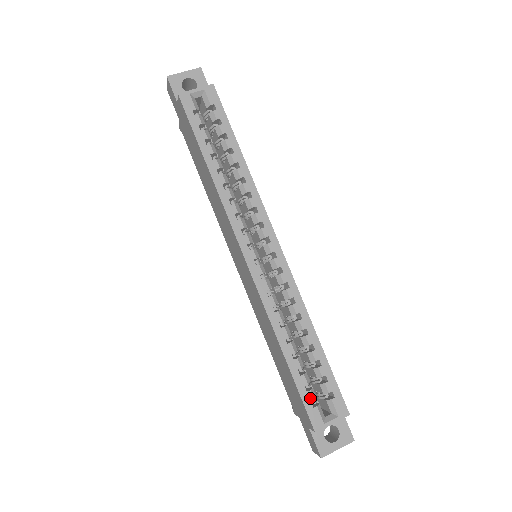
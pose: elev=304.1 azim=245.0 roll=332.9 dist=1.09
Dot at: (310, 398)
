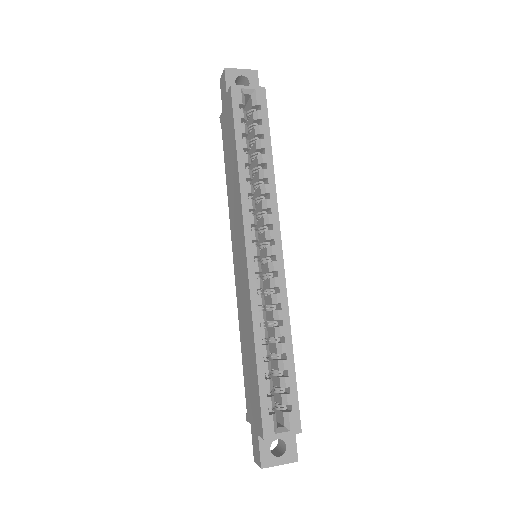
Dot at: (268, 404)
